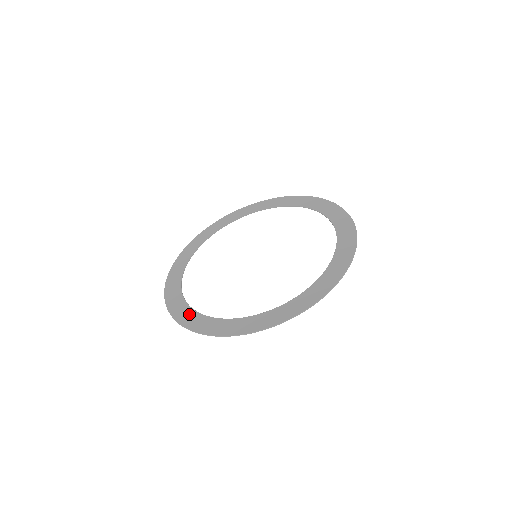
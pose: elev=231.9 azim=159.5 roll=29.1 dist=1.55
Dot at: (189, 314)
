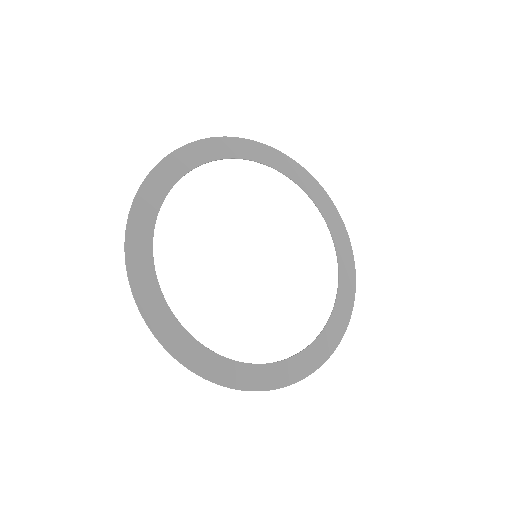
Dot at: (158, 304)
